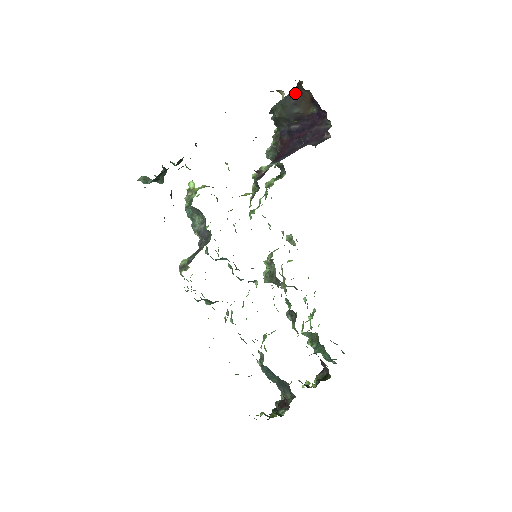
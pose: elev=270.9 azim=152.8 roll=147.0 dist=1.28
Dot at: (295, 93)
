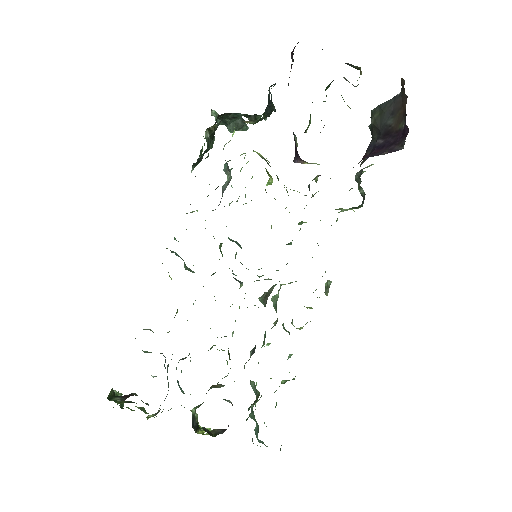
Dot at: (398, 99)
